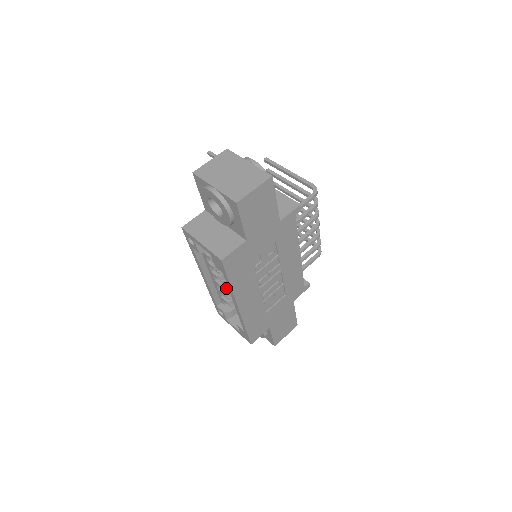
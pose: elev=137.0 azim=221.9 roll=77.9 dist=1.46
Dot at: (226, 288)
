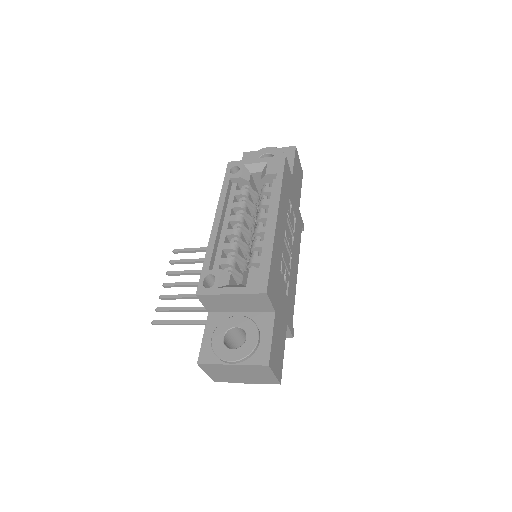
Dot at: (238, 240)
